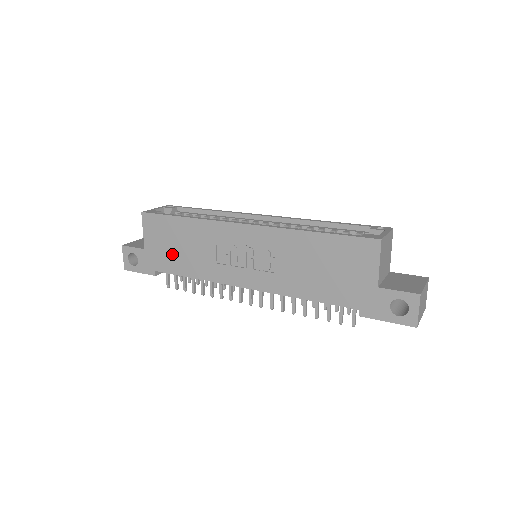
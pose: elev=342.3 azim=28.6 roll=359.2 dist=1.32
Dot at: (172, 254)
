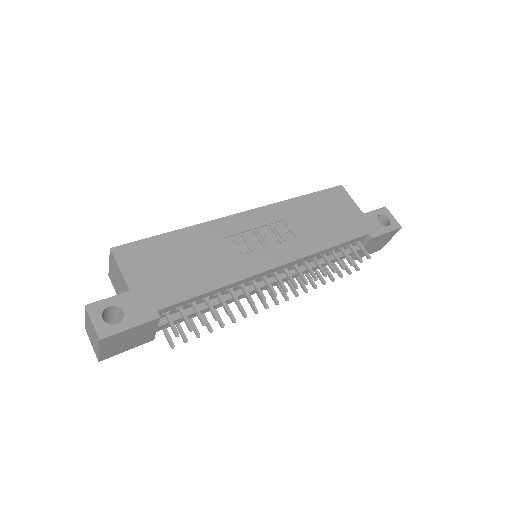
Dot at: (175, 276)
